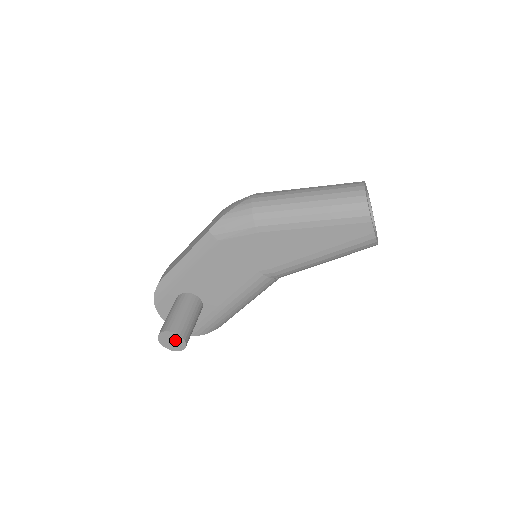
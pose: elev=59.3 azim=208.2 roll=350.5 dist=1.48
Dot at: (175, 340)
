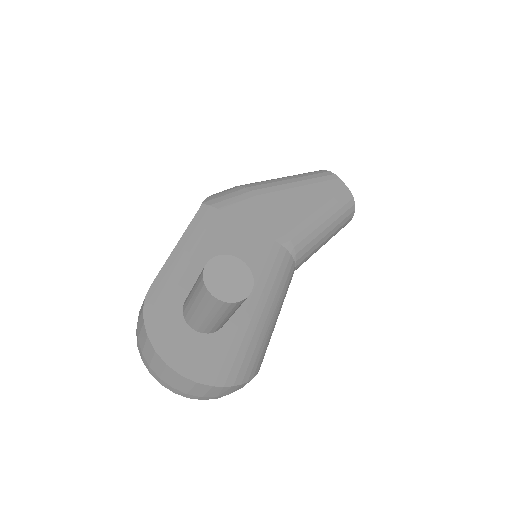
Dot at: (233, 273)
